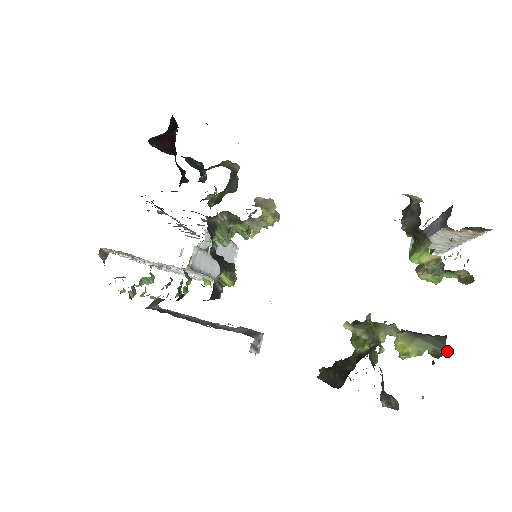
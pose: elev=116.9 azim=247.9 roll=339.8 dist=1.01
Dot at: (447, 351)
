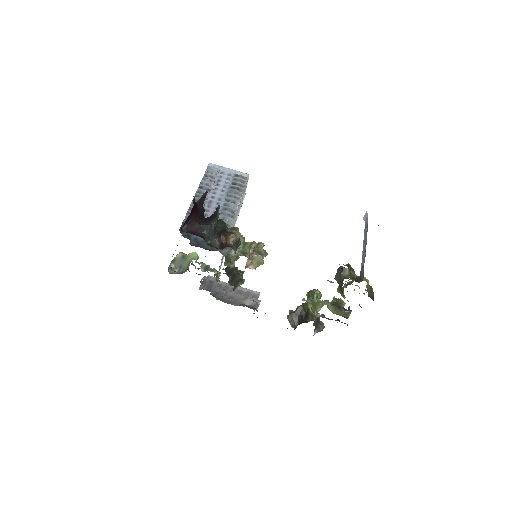
Dot at: (347, 324)
